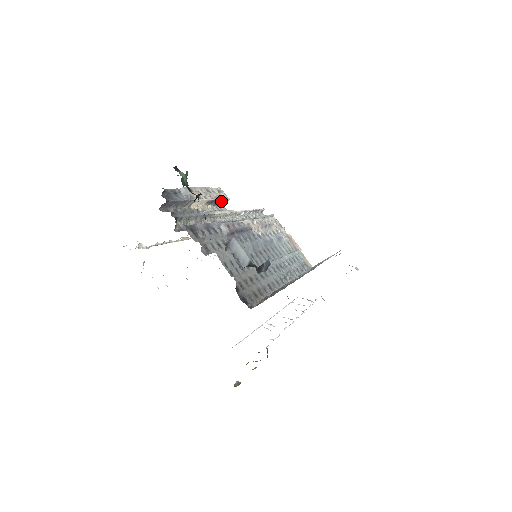
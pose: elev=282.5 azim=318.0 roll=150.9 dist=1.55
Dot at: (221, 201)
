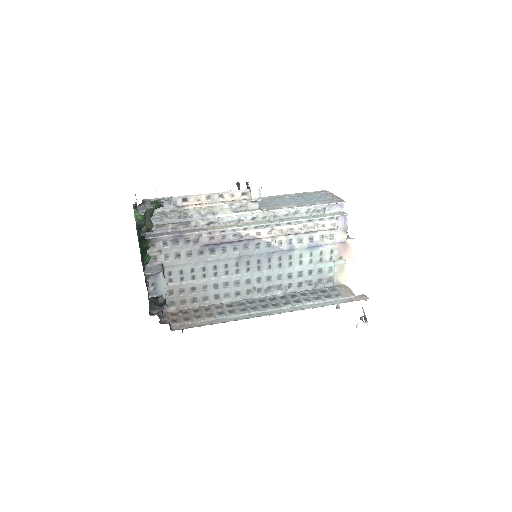
Dot at: (245, 201)
